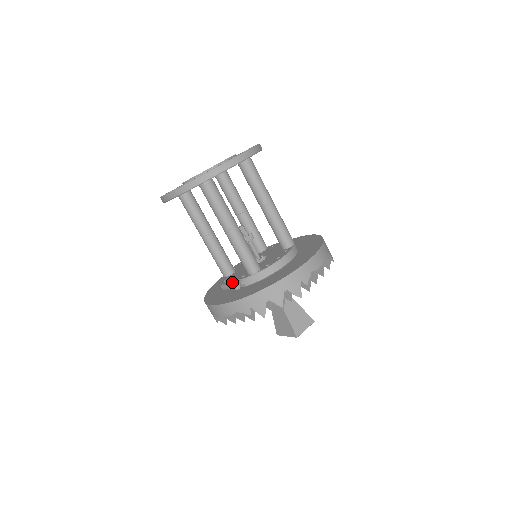
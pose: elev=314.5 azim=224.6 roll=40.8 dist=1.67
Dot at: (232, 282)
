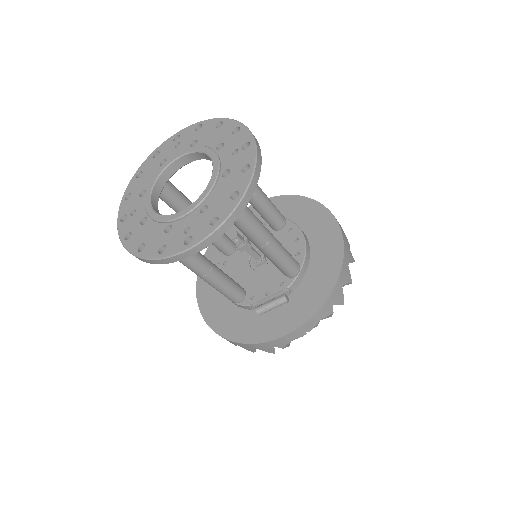
Dot at: (270, 299)
